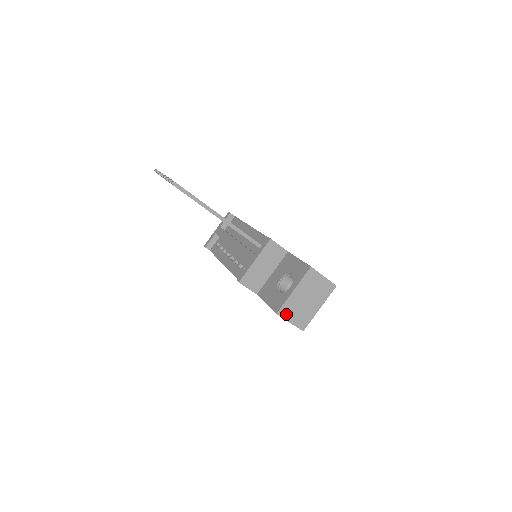
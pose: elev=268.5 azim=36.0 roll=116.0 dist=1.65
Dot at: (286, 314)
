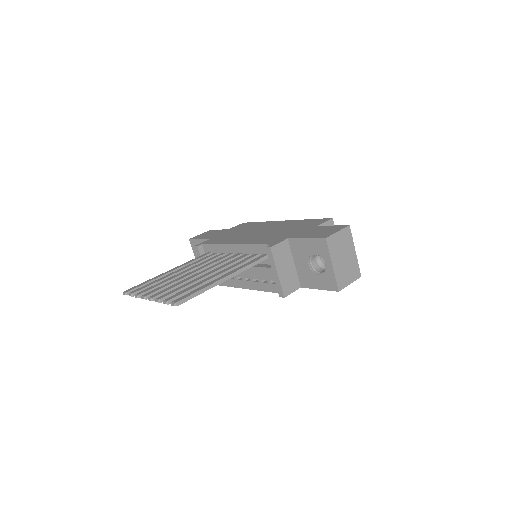
Dot at: (343, 283)
